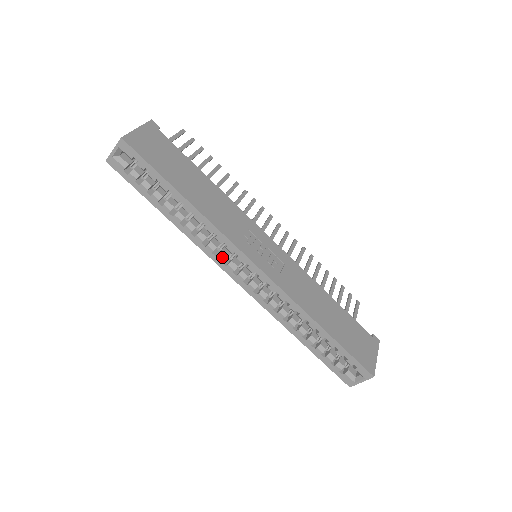
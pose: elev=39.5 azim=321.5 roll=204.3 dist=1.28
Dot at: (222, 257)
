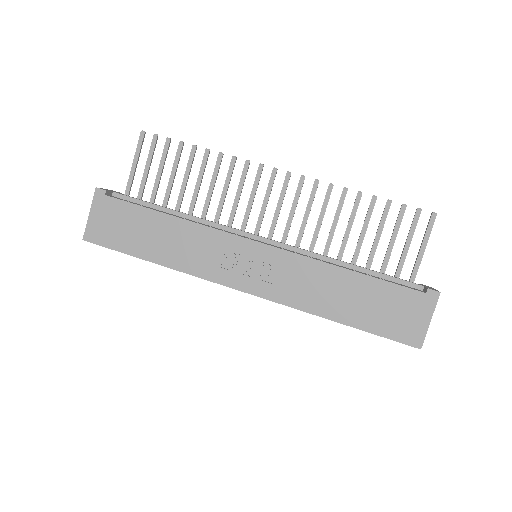
Dot at: occluded
